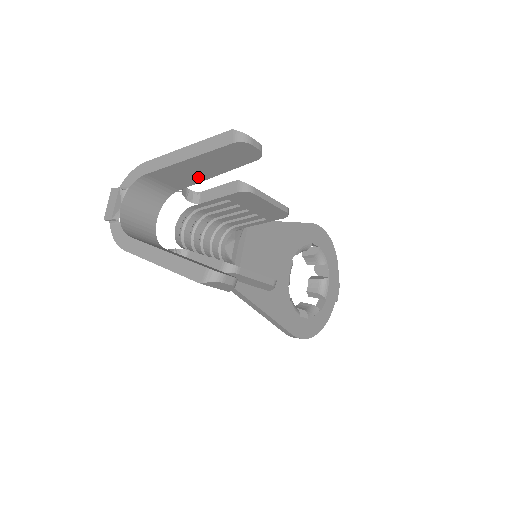
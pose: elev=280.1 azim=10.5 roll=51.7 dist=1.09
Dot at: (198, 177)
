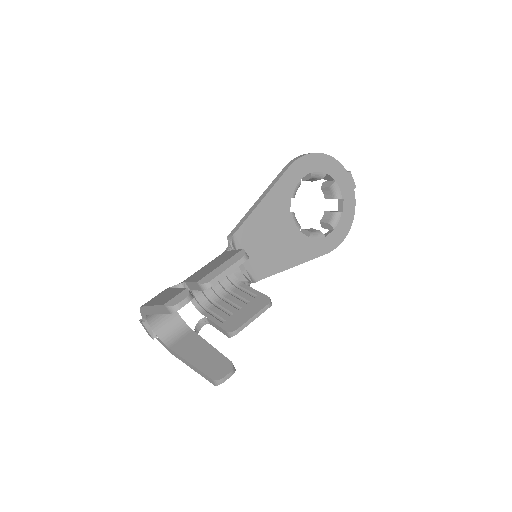
Dot at: occluded
